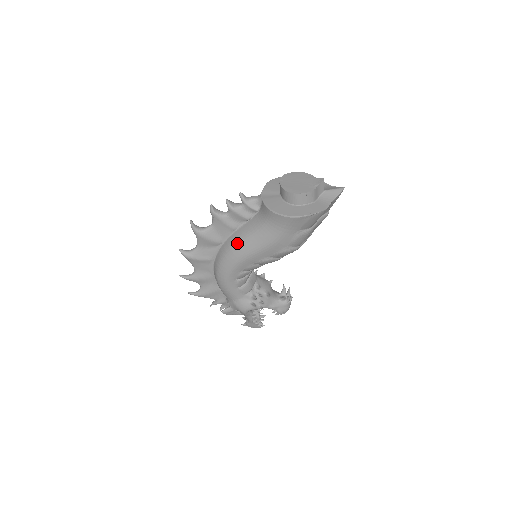
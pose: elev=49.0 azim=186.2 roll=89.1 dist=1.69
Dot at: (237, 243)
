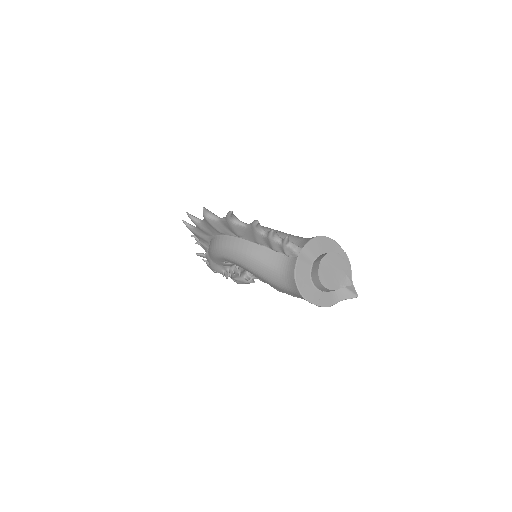
Dot at: (251, 256)
